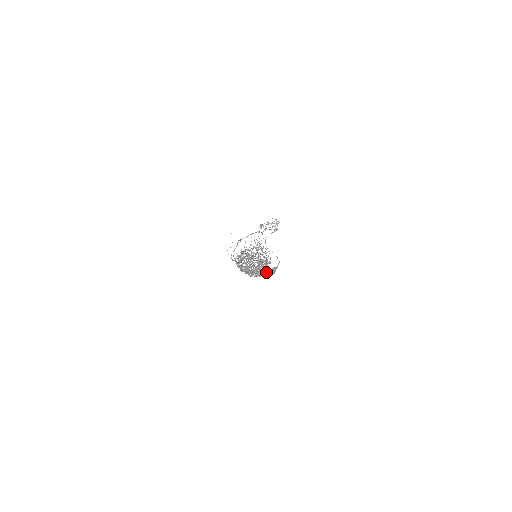
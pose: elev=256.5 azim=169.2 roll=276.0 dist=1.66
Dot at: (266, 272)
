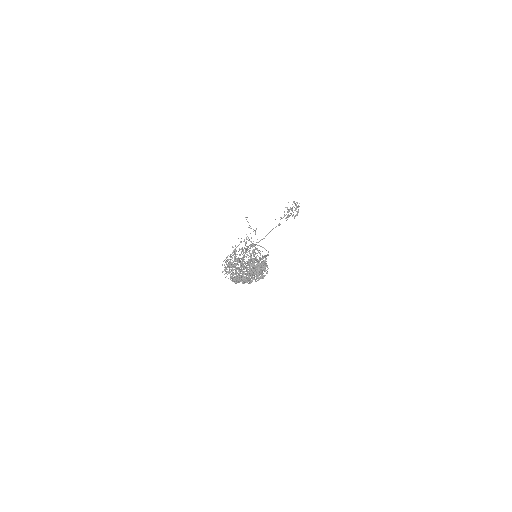
Dot at: occluded
